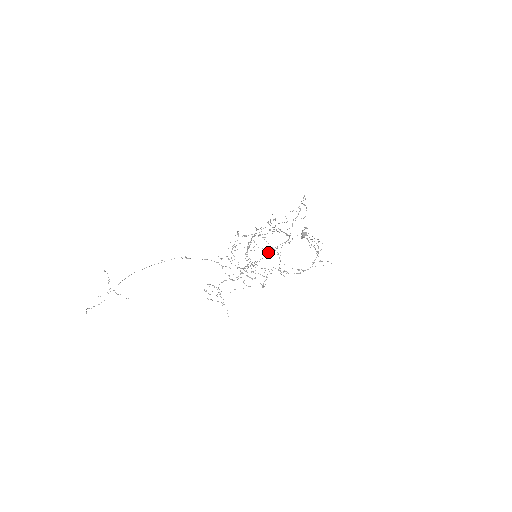
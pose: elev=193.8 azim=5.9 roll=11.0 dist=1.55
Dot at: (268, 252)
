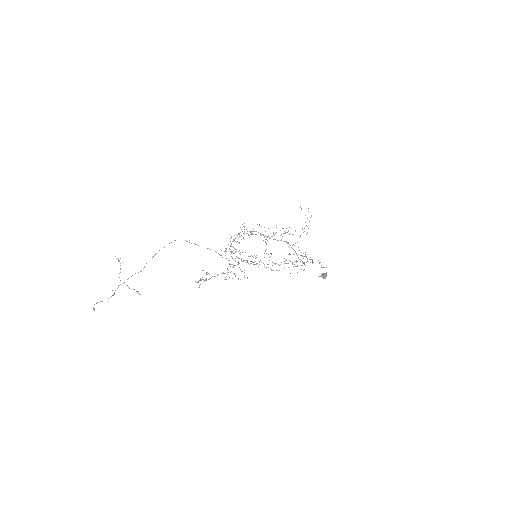
Dot at: occluded
